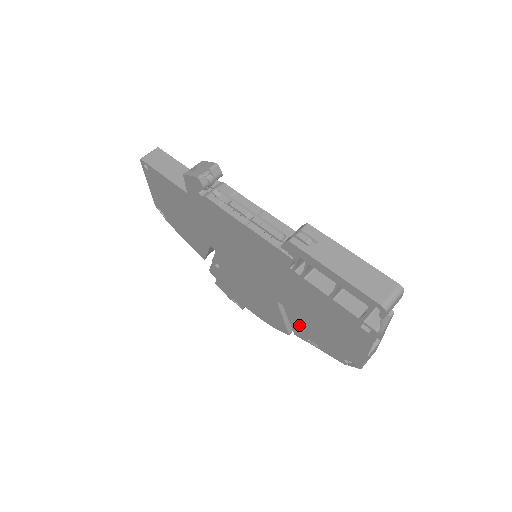
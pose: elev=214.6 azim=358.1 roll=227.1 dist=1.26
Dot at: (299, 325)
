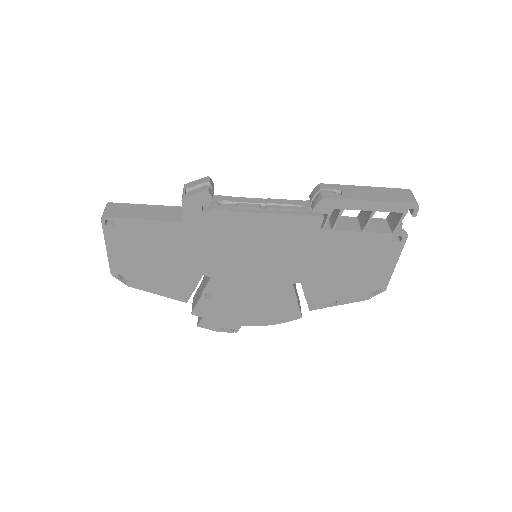
Dot at: (318, 293)
